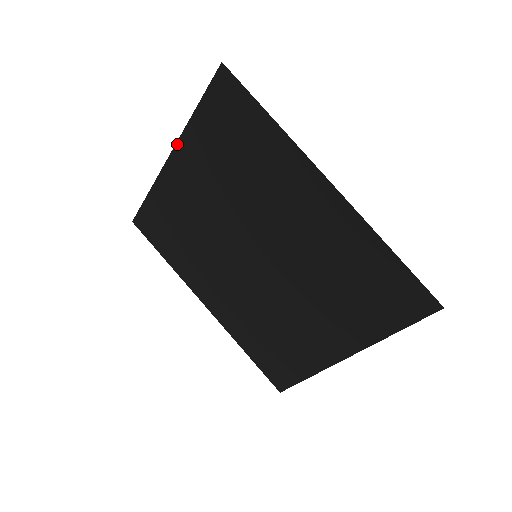
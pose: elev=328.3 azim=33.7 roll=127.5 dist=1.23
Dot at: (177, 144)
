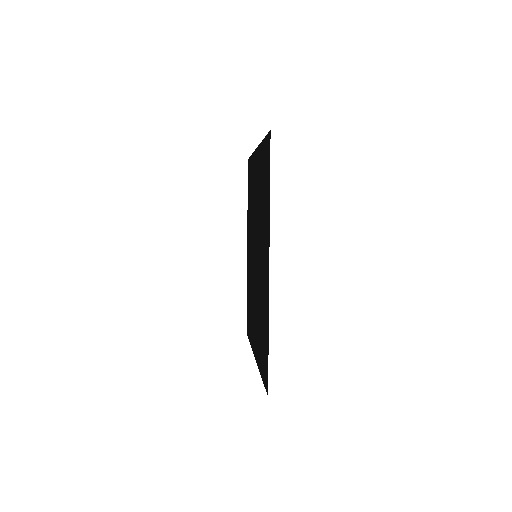
Dot at: occluded
